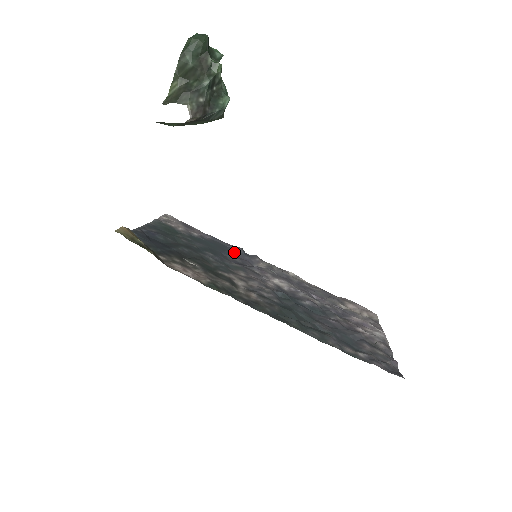
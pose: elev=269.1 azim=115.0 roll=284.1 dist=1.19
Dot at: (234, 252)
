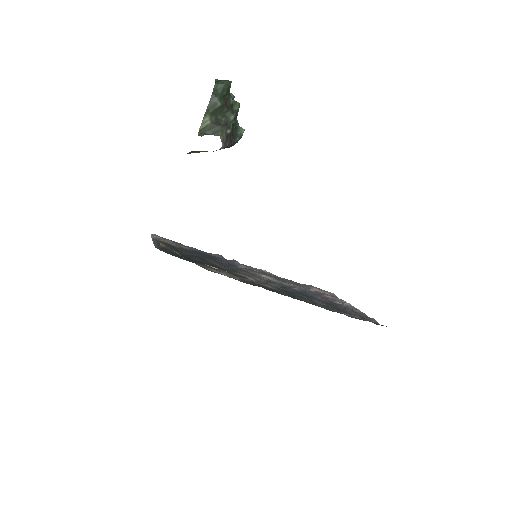
Dot at: (220, 259)
